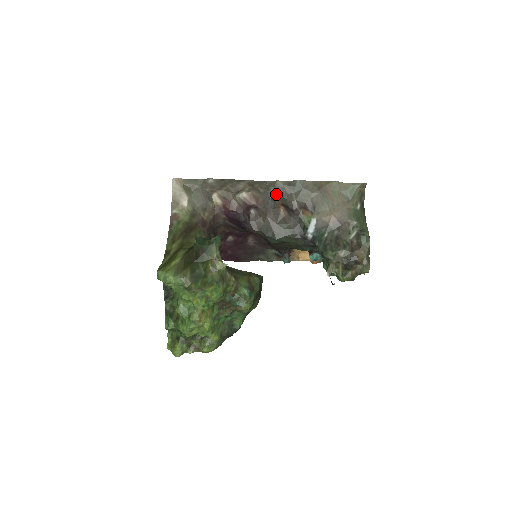
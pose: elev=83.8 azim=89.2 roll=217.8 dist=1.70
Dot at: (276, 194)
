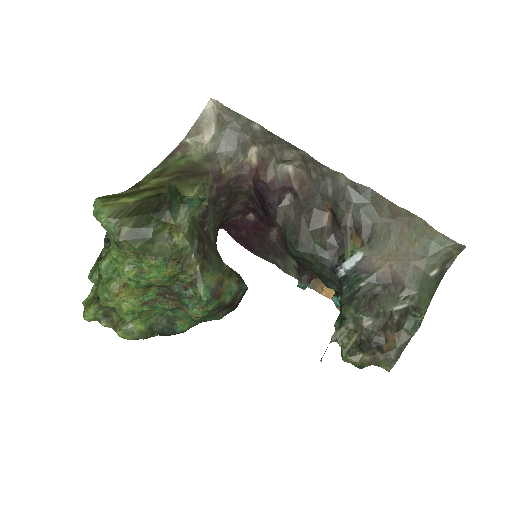
Dot at: (330, 191)
